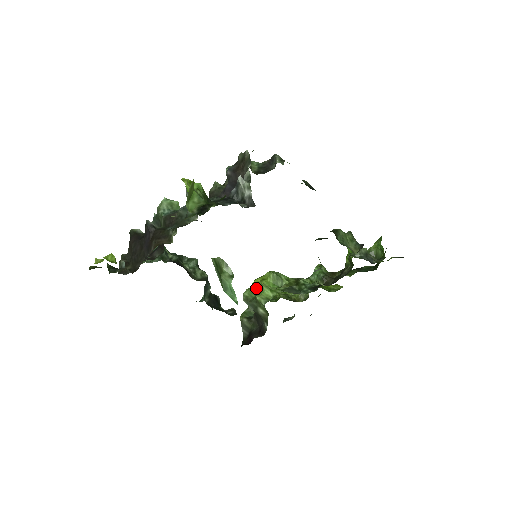
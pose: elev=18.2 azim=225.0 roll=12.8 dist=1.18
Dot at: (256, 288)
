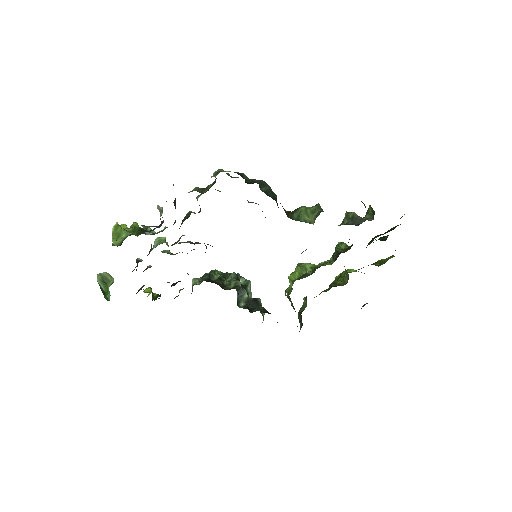
Dot at: occluded
